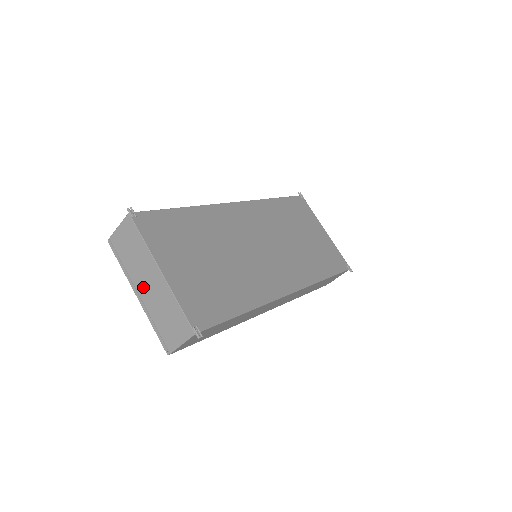
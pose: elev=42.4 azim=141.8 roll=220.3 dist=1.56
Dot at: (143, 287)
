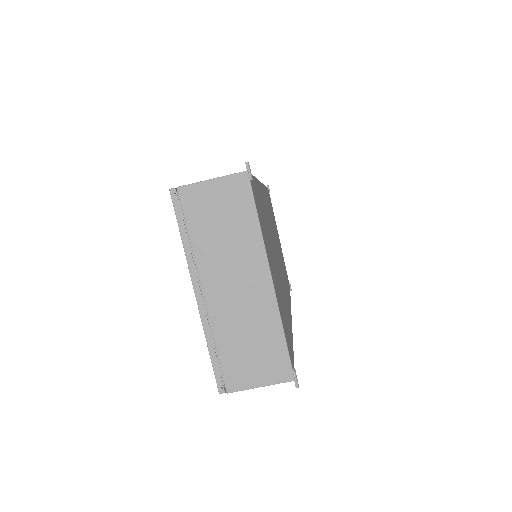
Dot at: (220, 286)
